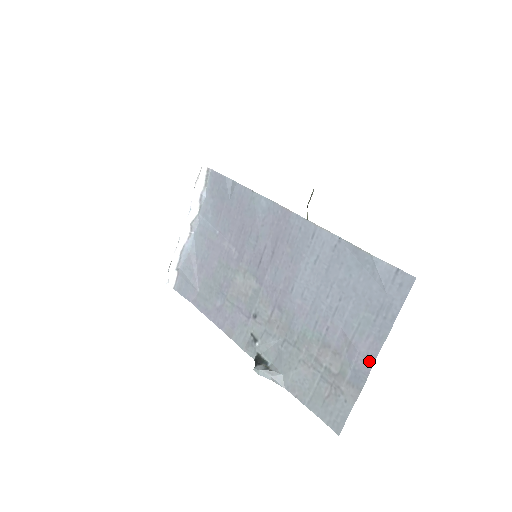
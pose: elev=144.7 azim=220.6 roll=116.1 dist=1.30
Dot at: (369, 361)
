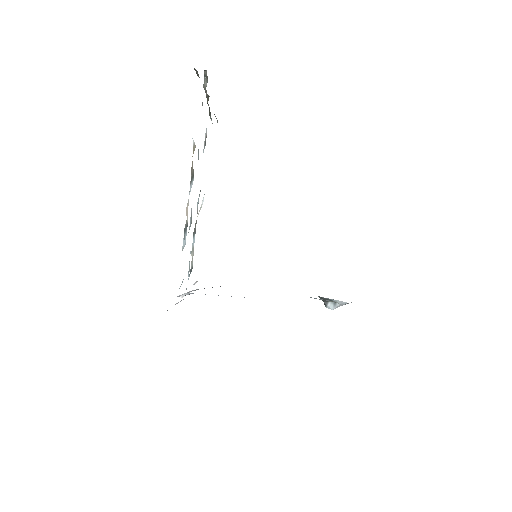
Dot at: occluded
